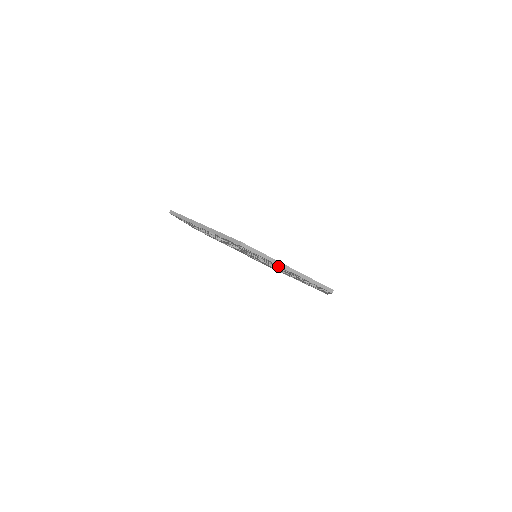
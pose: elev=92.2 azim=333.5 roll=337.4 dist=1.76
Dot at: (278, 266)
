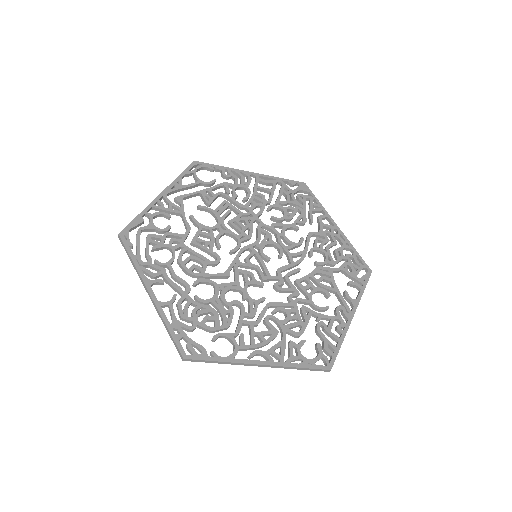
Dot at: occluded
